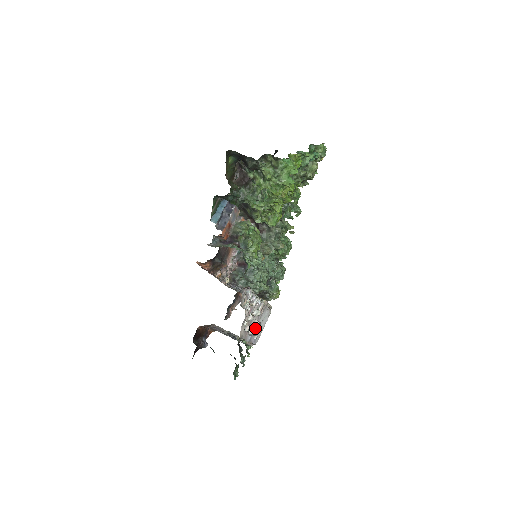
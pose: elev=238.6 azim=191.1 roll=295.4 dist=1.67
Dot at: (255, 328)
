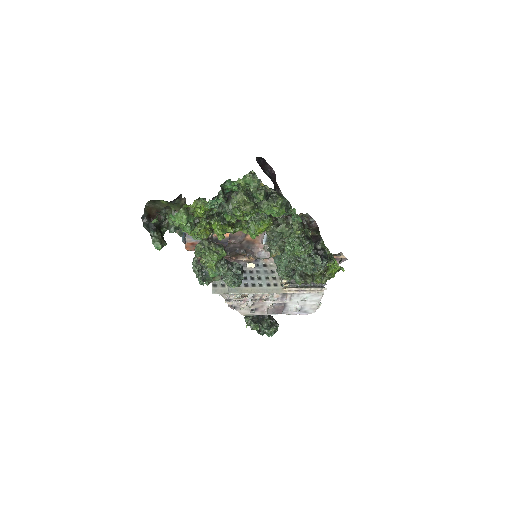
Dot at: (269, 310)
